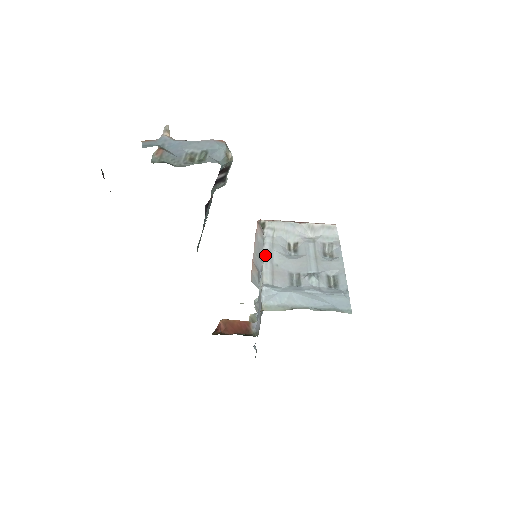
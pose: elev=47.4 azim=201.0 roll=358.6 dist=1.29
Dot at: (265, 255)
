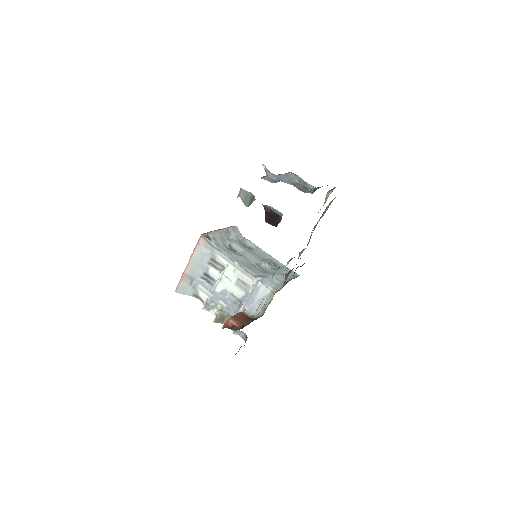
Dot at: (231, 258)
